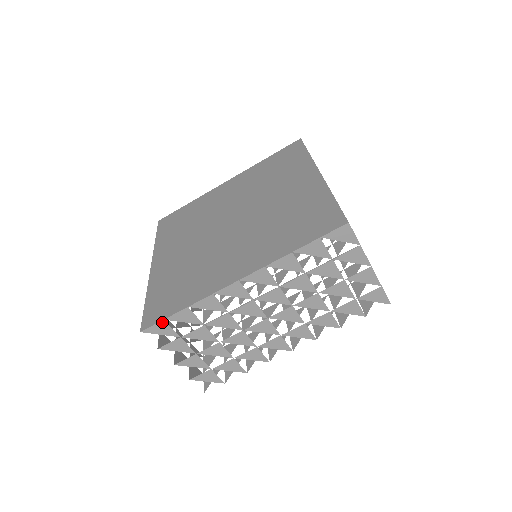
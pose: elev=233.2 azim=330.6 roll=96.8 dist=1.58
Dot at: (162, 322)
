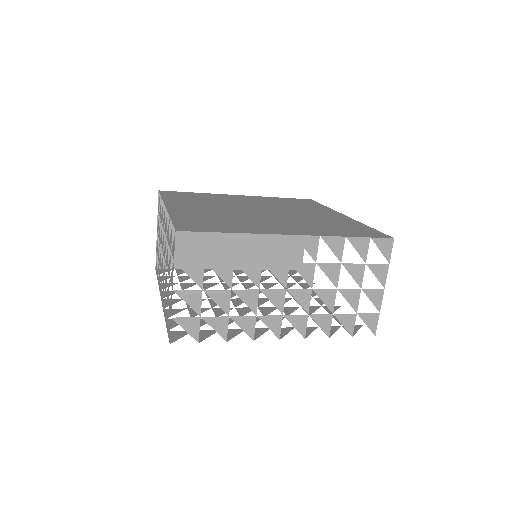
Dot at: (203, 234)
